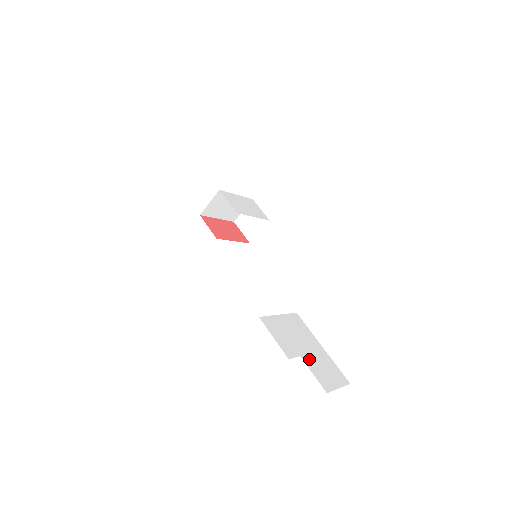
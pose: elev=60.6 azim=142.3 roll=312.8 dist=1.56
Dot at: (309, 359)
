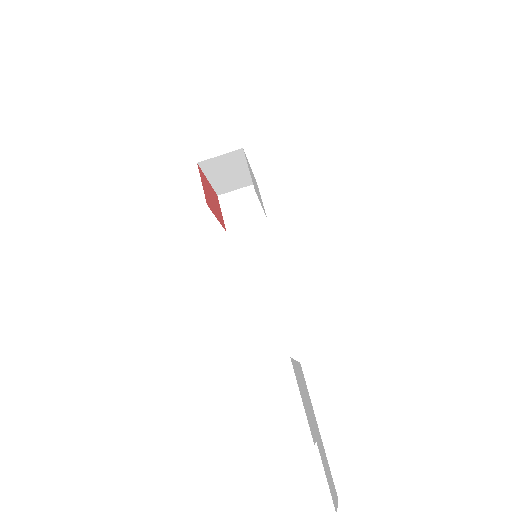
Dot at: (320, 448)
